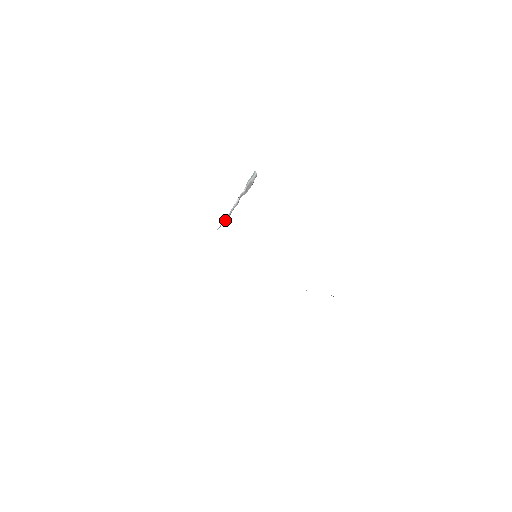
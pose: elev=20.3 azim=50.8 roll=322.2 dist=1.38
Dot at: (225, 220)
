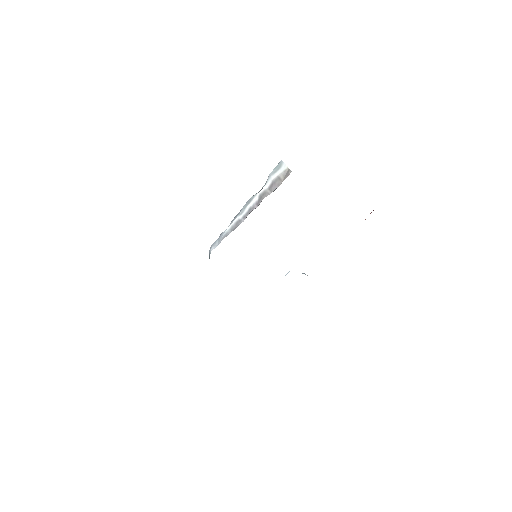
Dot at: (238, 225)
